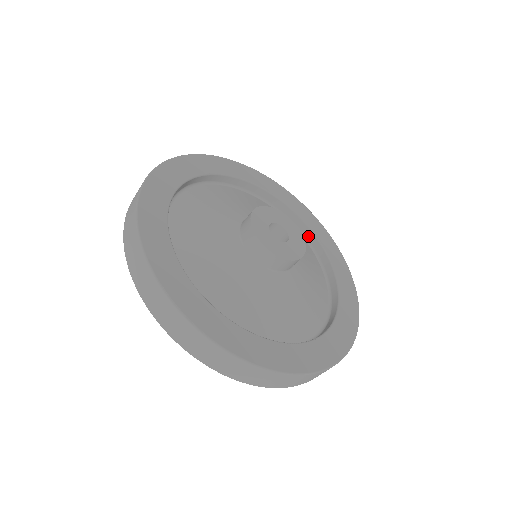
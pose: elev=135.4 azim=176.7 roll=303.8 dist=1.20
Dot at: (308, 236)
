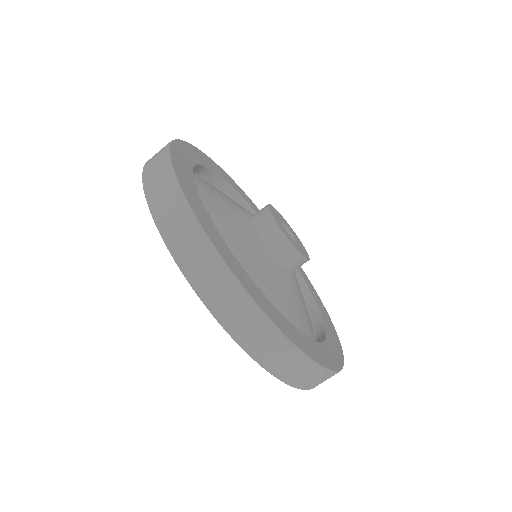
Dot at: occluded
